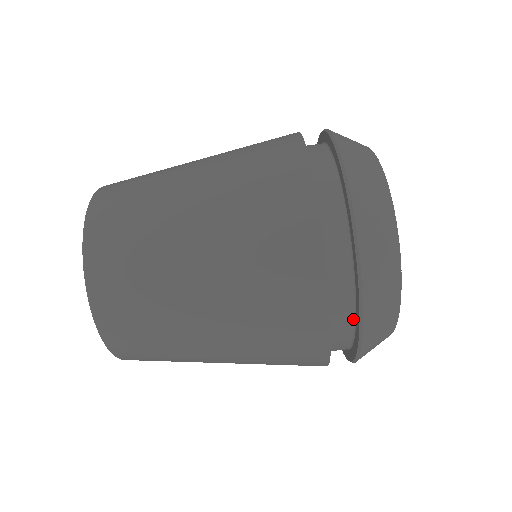
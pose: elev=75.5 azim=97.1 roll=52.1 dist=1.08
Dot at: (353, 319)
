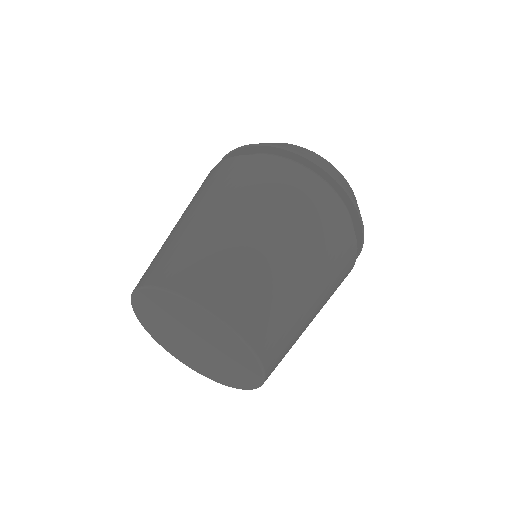
Dot at: (304, 168)
